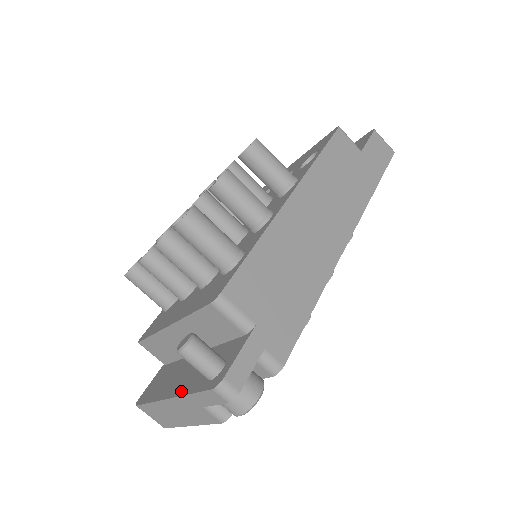
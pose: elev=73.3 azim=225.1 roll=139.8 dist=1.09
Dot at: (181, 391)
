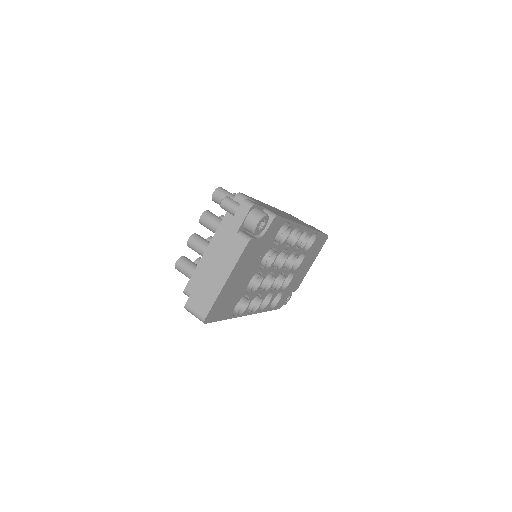
Dot at: (221, 241)
